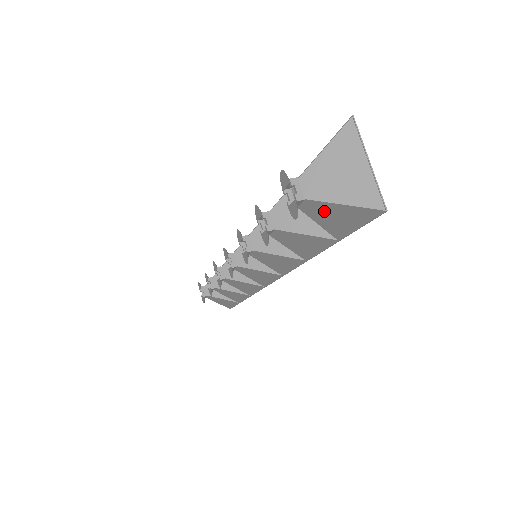
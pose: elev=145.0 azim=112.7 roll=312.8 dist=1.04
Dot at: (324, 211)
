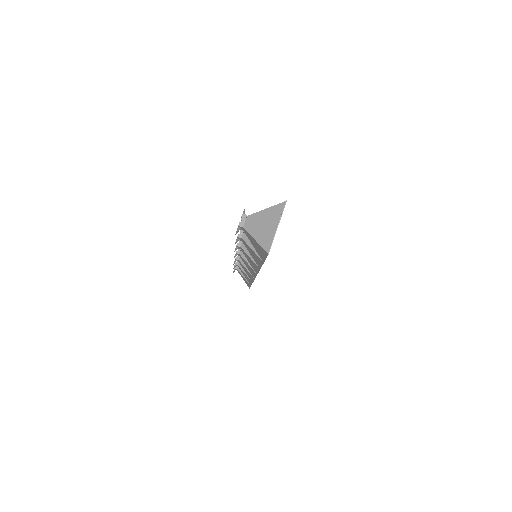
Dot at: (252, 239)
